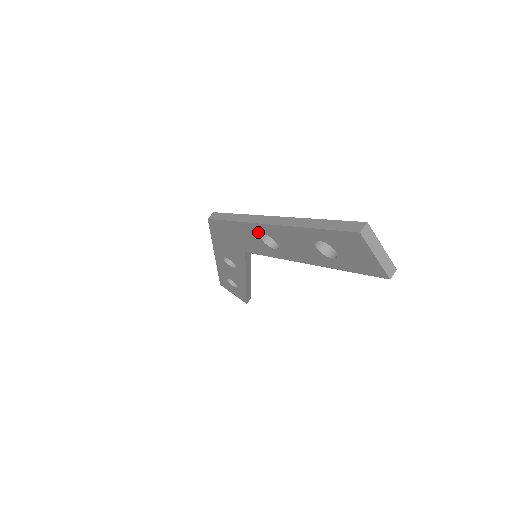
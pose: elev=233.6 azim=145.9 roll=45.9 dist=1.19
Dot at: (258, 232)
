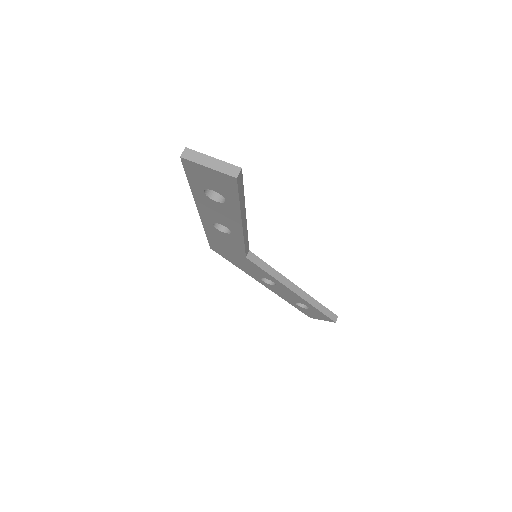
Dot at: (212, 227)
